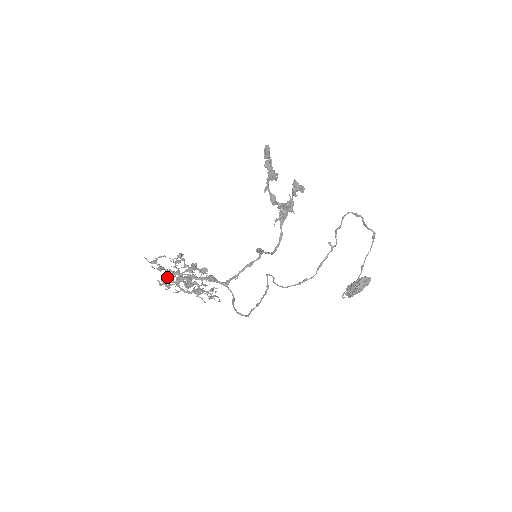
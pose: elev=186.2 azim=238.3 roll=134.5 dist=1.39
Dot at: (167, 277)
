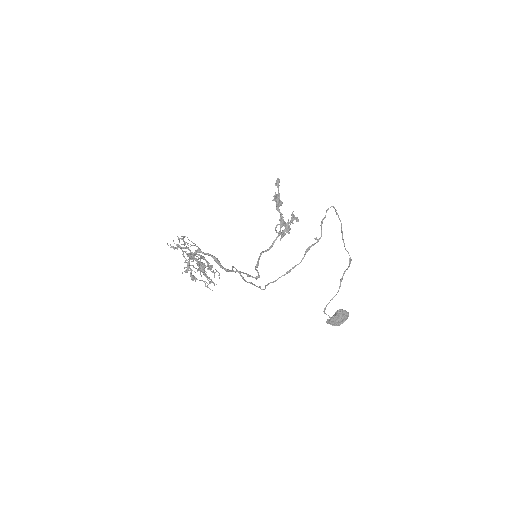
Dot at: occluded
